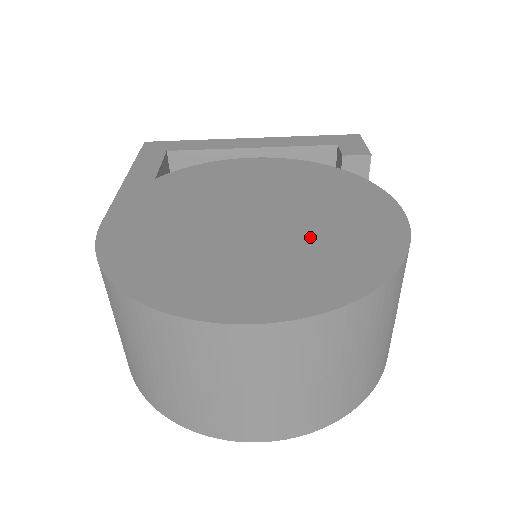
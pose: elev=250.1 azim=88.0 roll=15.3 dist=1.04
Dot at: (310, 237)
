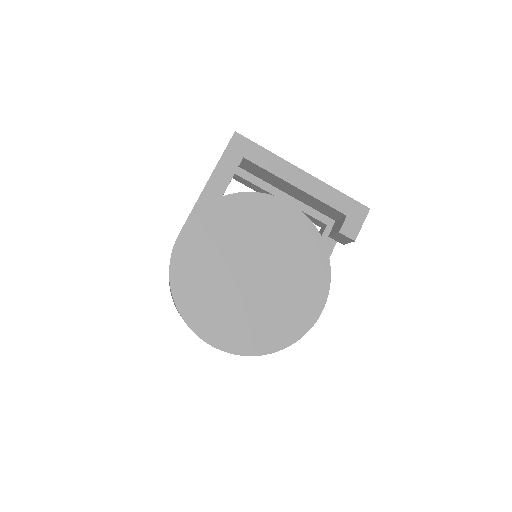
Dot at: (269, 305)
